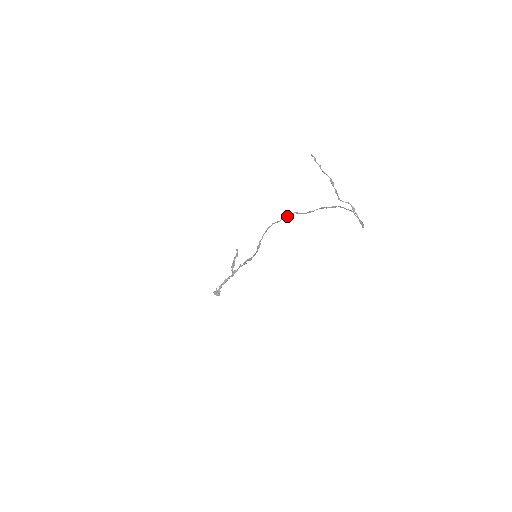
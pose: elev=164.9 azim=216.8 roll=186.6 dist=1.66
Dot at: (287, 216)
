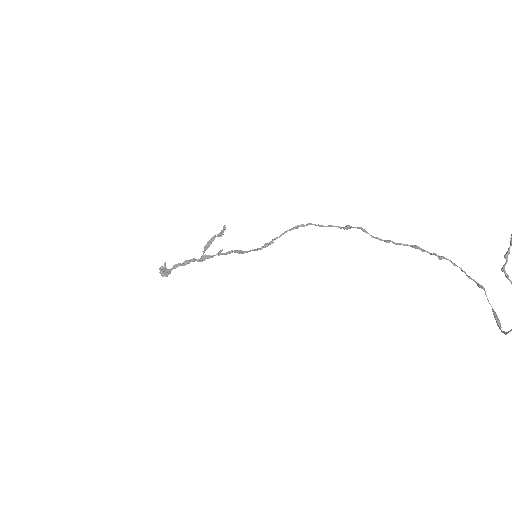
Dot at: occluded
